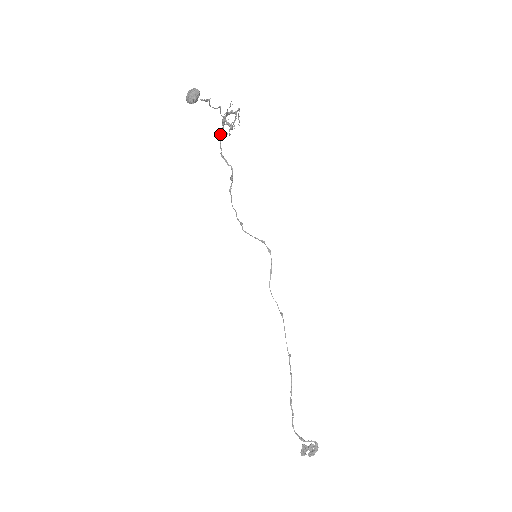
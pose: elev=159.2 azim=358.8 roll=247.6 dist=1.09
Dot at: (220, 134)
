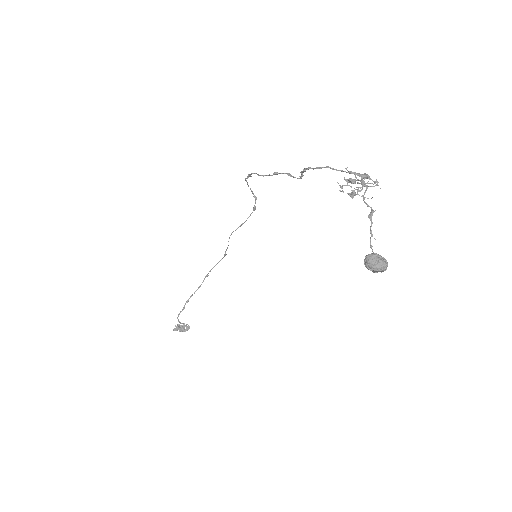
Dot at: (330, 168)
